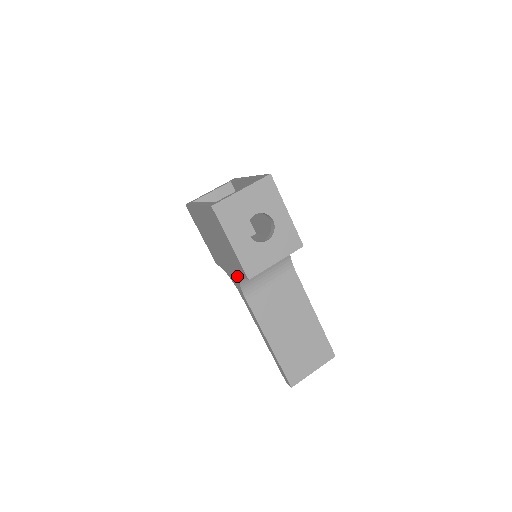
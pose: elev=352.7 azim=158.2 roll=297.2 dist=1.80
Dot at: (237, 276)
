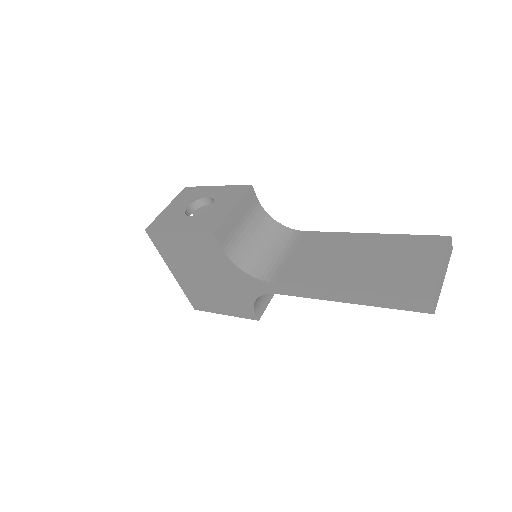
Dot at: (233, 267)
